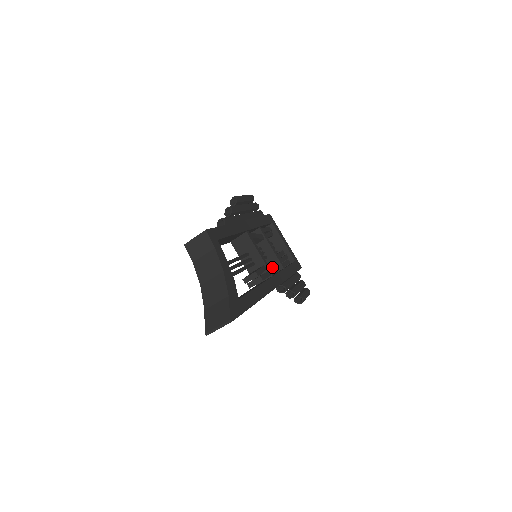
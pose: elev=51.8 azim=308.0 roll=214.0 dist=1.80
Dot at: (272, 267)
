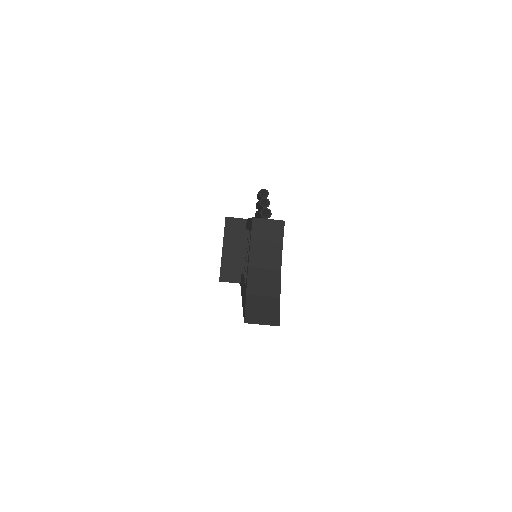
Dot at: occluded
